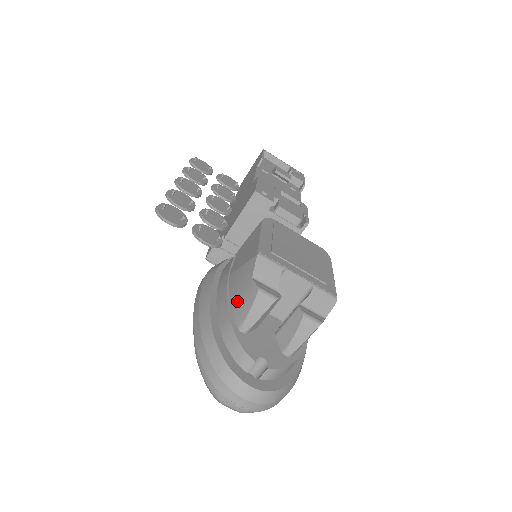
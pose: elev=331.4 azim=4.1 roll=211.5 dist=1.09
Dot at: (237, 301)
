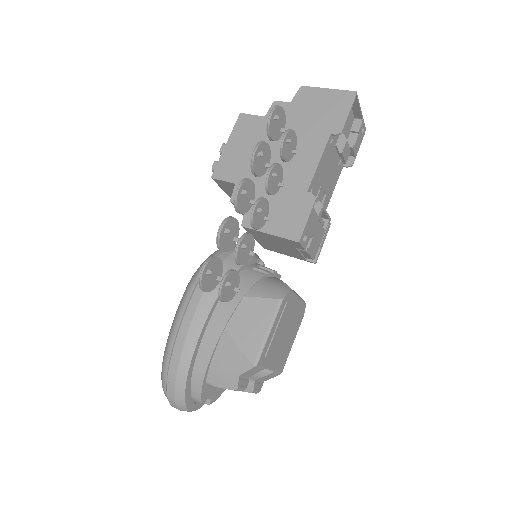
Dot at: (218, 369)
